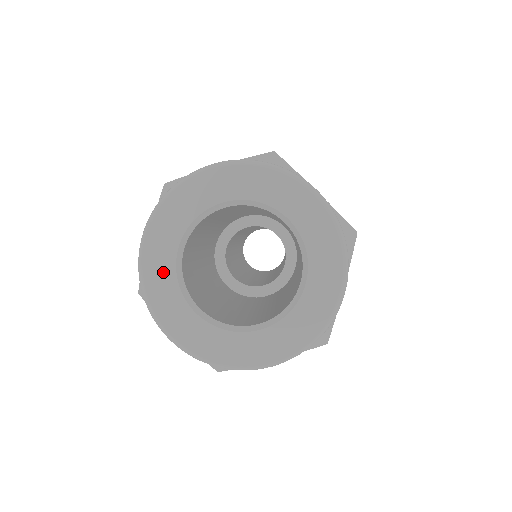
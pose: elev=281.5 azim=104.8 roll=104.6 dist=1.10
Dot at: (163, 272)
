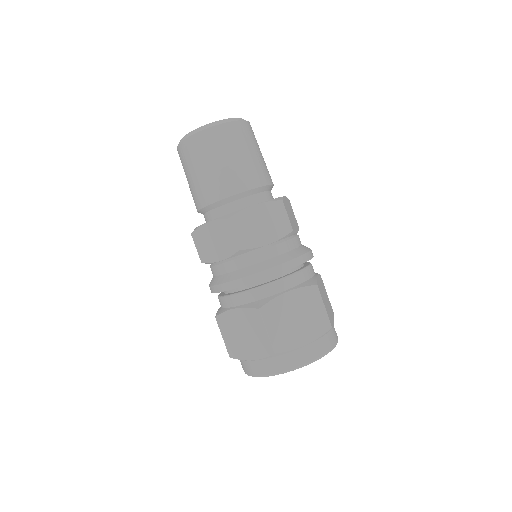
Dot at: occluded
